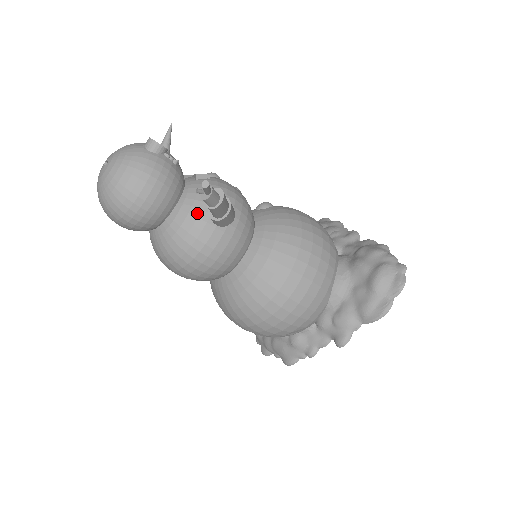
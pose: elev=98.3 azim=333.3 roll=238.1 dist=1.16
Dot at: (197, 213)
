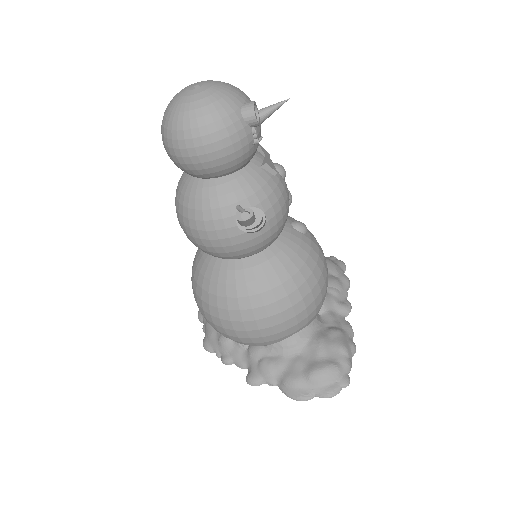
Dot at: (232, 201)
